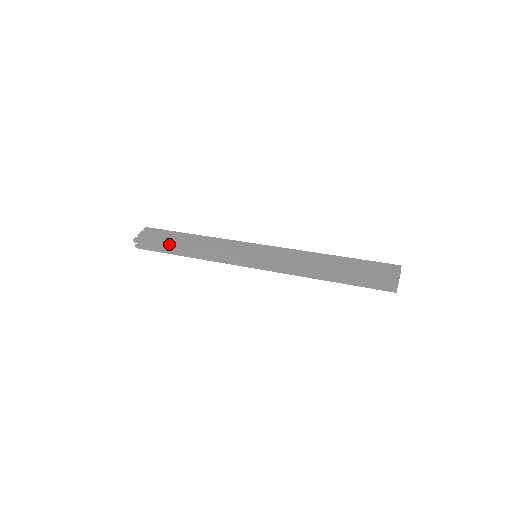
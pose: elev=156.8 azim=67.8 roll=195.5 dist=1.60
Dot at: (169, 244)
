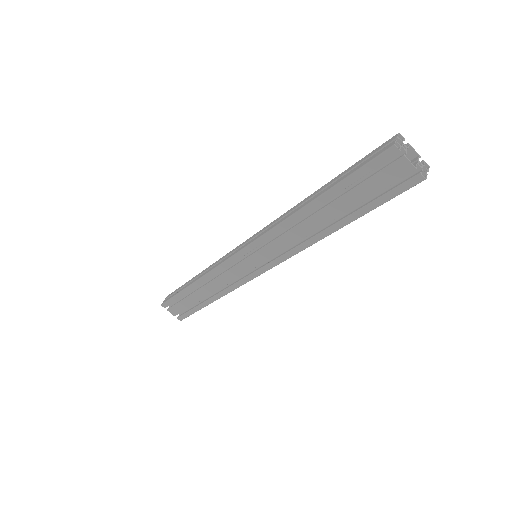
Dot at: occluded
